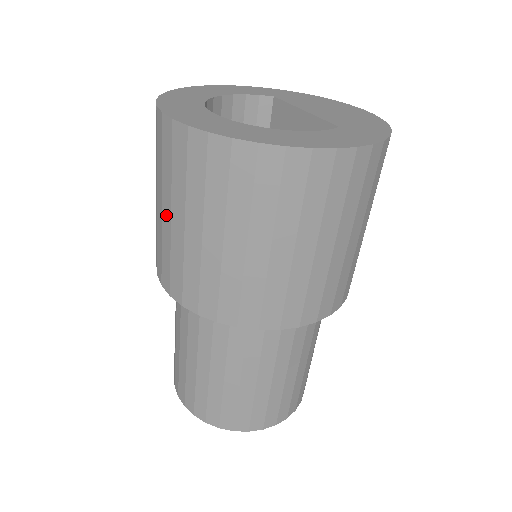
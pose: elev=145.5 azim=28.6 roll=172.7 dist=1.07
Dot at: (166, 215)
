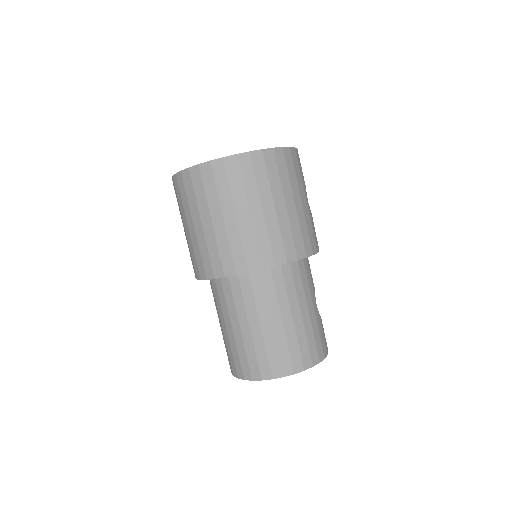
Dot at: occluded
